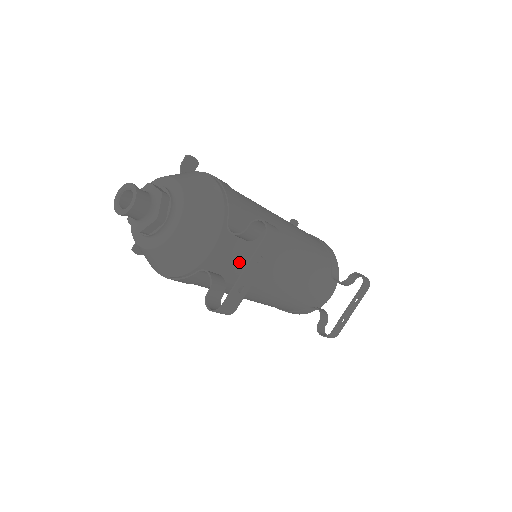
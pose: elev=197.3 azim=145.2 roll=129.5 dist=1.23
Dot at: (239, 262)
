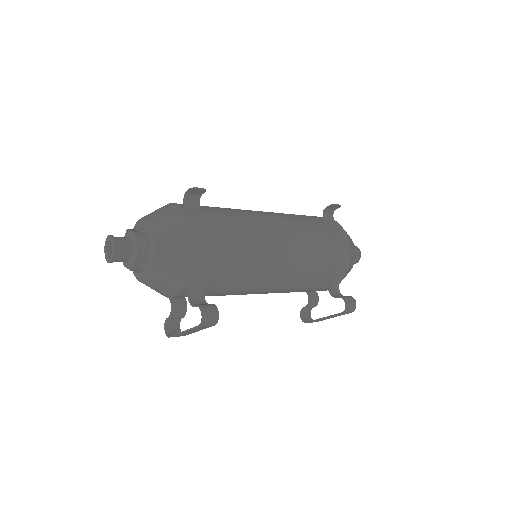
Dot at: (206, 295)
